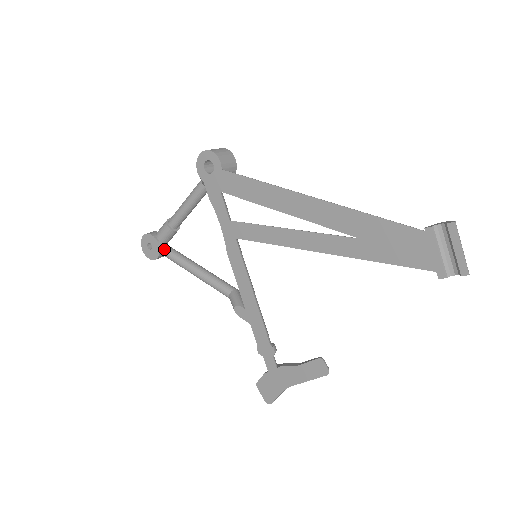
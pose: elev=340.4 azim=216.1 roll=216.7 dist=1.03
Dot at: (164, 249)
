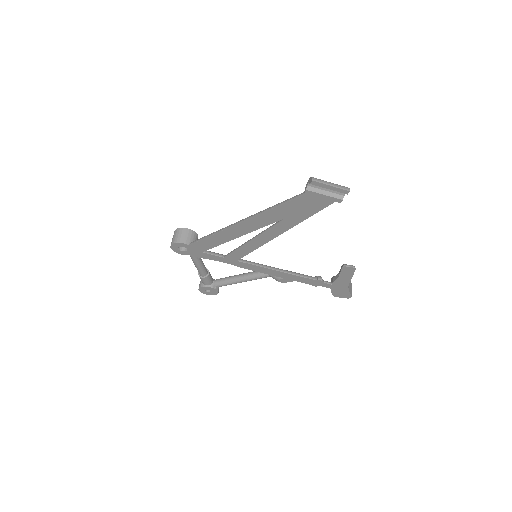
Dot at: (215, 285)
